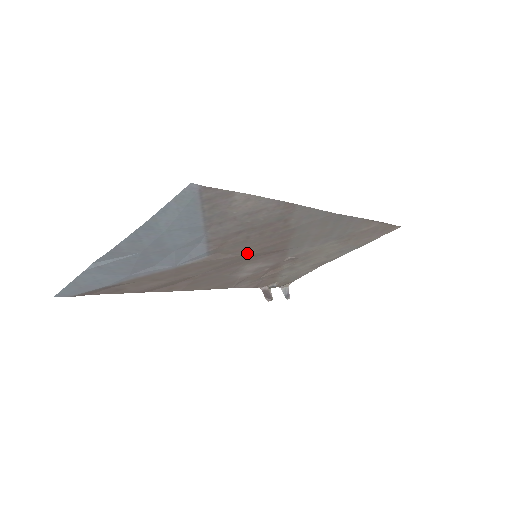
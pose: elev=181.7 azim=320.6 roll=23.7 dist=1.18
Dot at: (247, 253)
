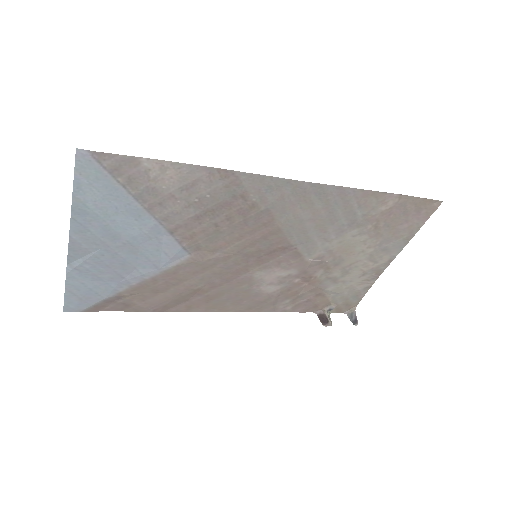
Dot at: (238, 251)
